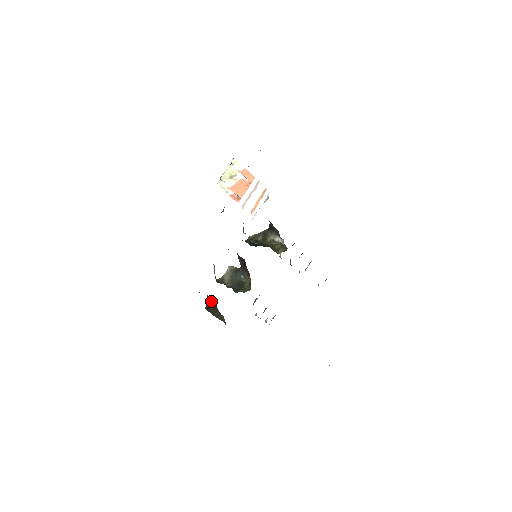
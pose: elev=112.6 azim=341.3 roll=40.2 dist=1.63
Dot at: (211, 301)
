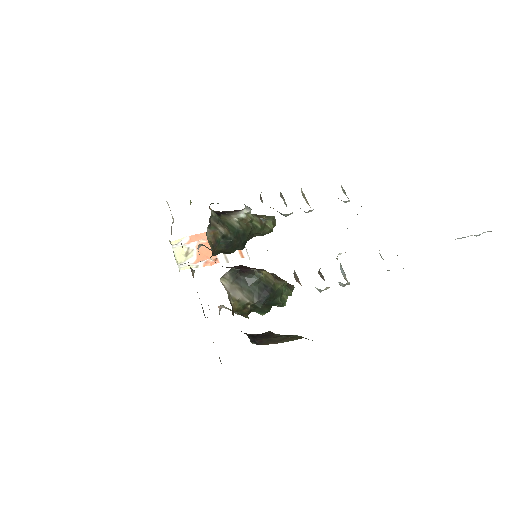
Dot at: (258, 335)
